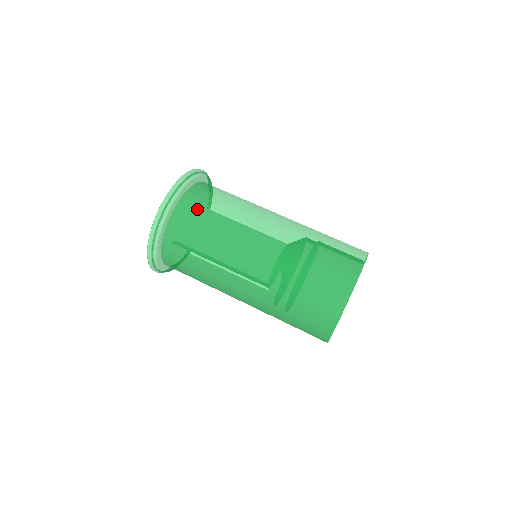
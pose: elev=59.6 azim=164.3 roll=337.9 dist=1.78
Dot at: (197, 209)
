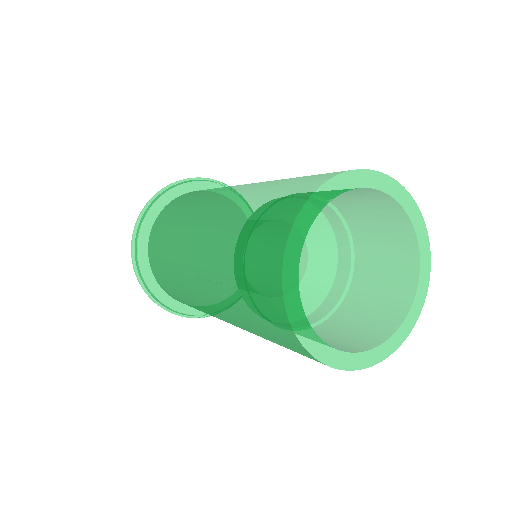
Dot at: (200, 190)
